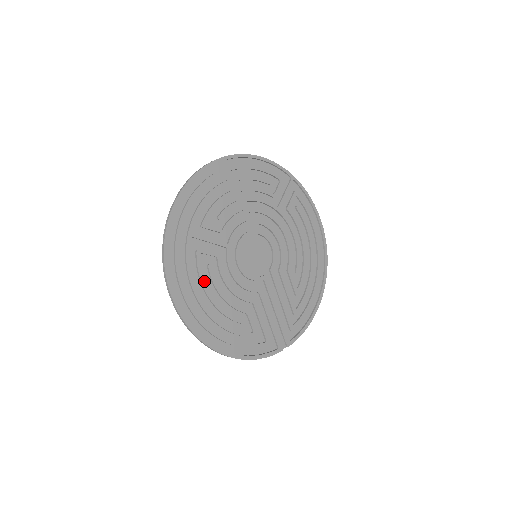
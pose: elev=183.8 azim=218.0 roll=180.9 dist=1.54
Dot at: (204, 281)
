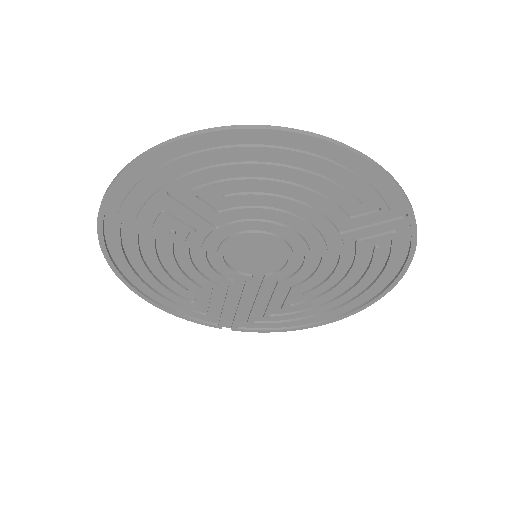
Dot at: (154, 241)
